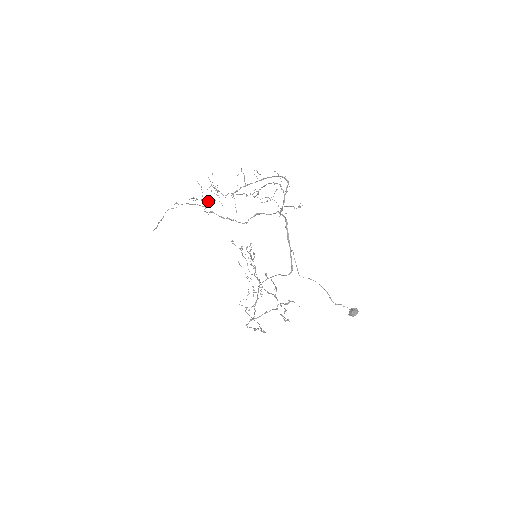
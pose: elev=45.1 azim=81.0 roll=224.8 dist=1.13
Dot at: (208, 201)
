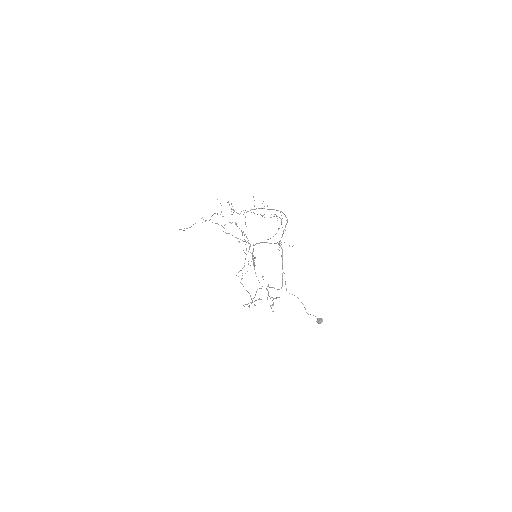
Dot at: occluded
